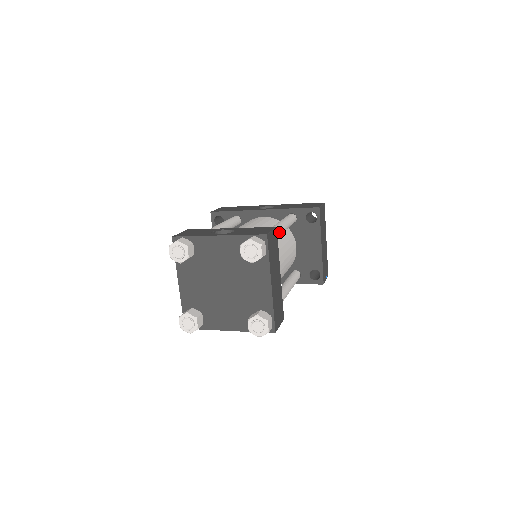
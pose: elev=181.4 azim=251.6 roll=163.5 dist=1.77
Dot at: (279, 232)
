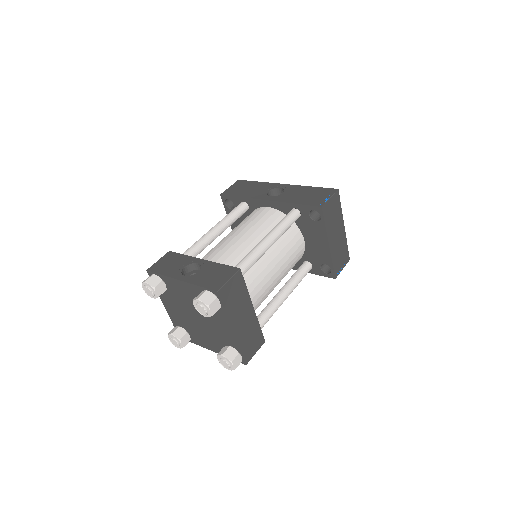
Dot at: (257, 257)
